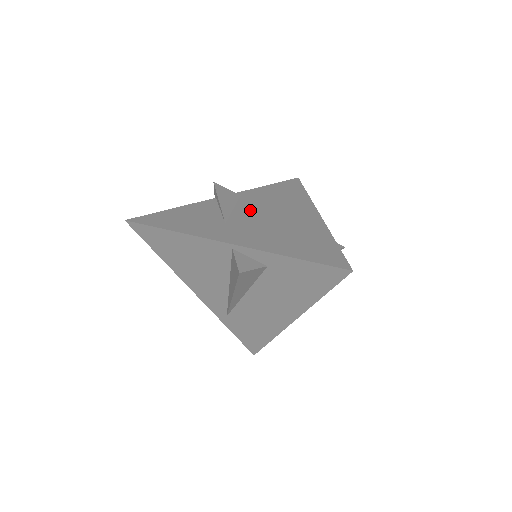
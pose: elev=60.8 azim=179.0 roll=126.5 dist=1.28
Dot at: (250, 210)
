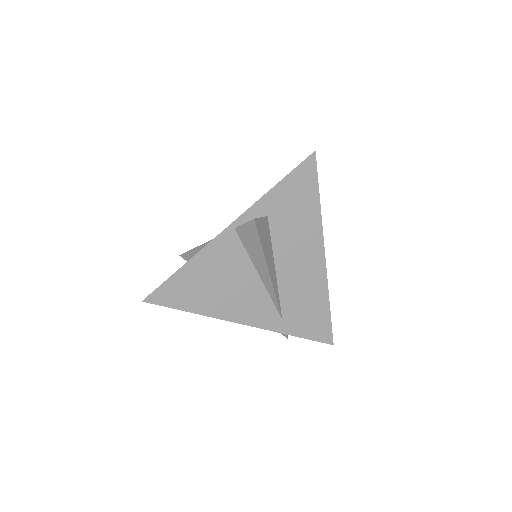
Dot at: occluded
